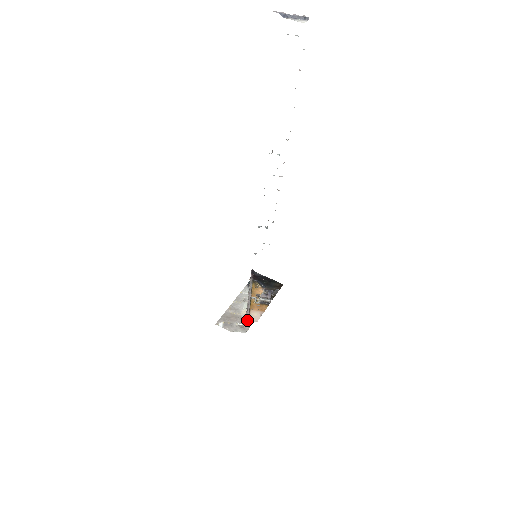
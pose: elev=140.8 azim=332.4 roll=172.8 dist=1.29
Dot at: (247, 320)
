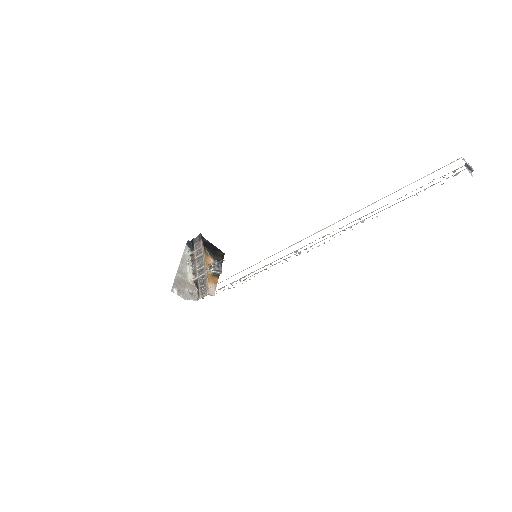
Dot at: (201, 290)
